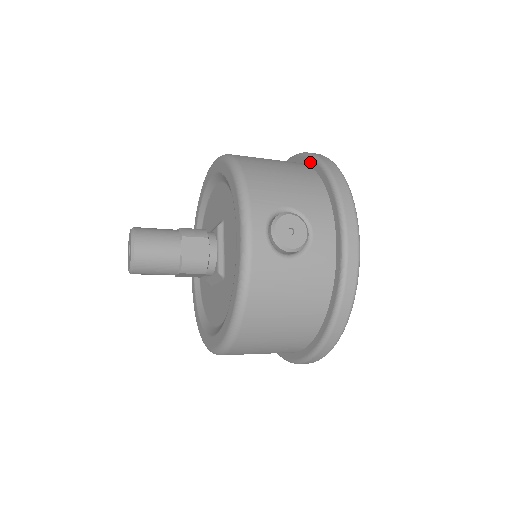
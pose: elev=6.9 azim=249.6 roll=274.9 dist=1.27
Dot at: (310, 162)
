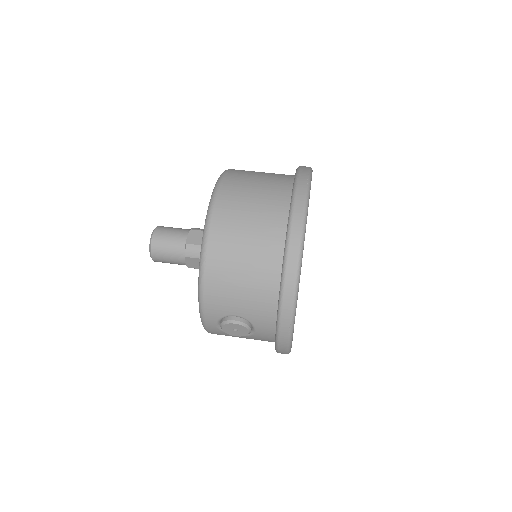
Dot at: (283, 259)
